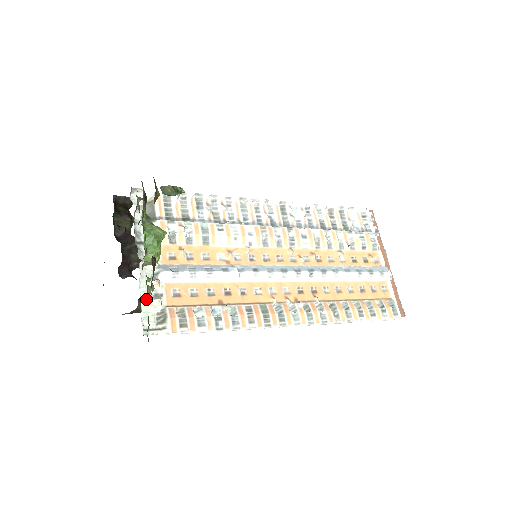
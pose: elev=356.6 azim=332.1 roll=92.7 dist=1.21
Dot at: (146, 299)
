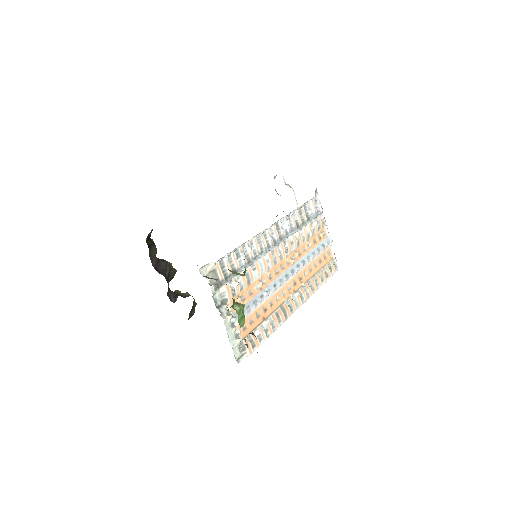
Dot at: (233, 342)
